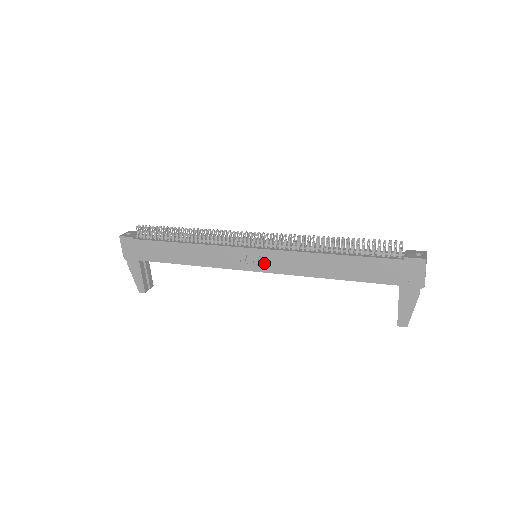
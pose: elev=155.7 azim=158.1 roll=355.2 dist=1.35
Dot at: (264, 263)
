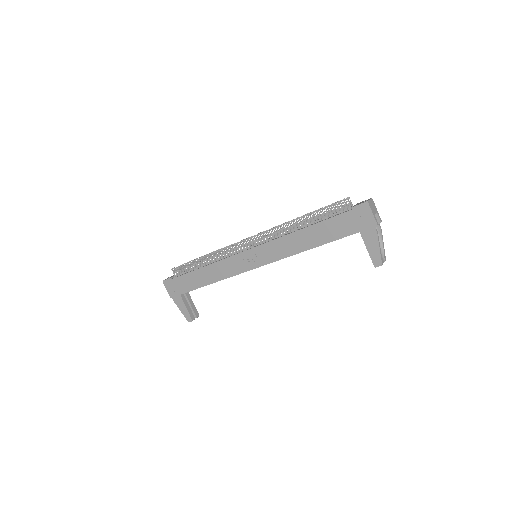
Dot at: (261, 258)
